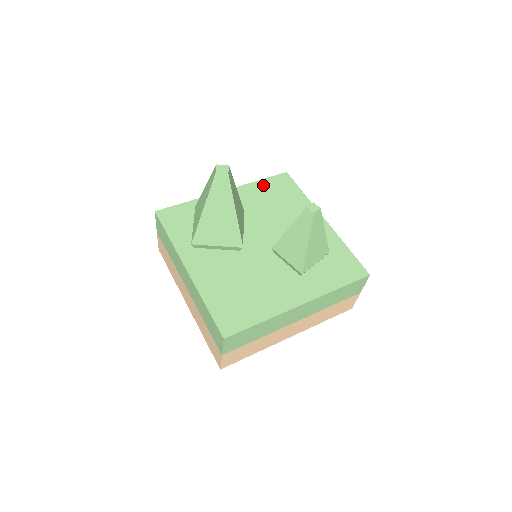
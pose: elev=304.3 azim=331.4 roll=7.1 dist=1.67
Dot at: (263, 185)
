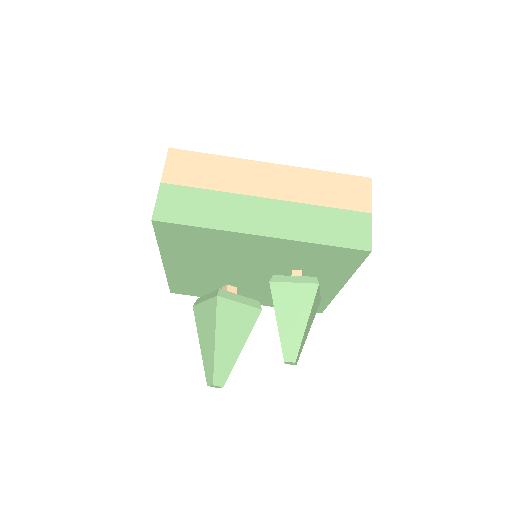
Dot at: (168, 244)
